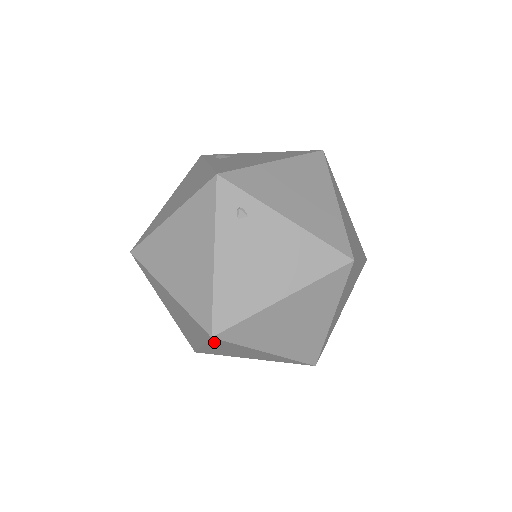
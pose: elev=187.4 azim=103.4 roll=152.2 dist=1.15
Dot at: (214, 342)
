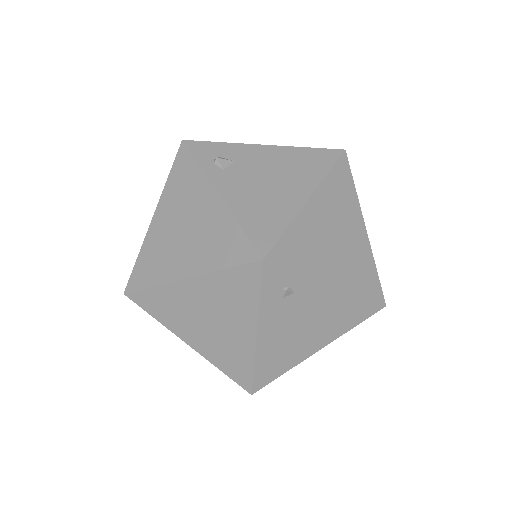
Dot at: occluded
